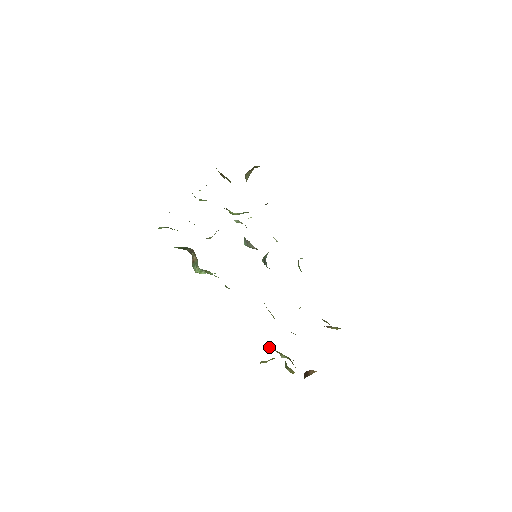
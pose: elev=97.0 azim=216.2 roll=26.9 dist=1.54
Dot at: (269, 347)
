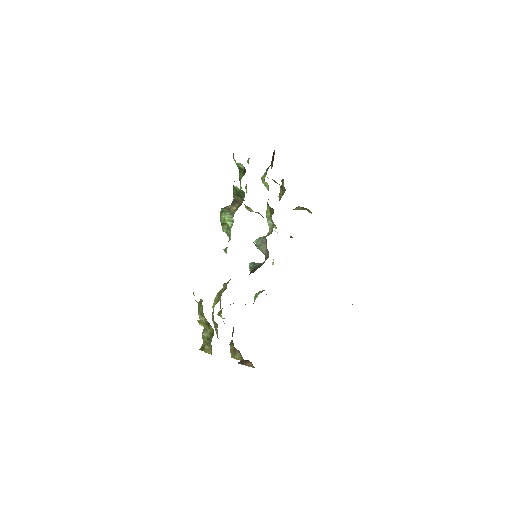
Dot at: (204, 318)
